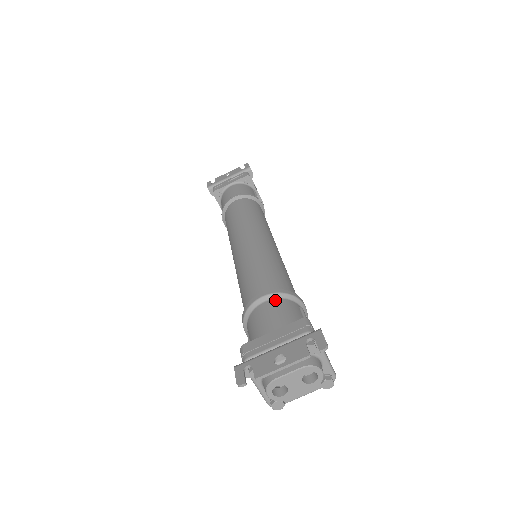
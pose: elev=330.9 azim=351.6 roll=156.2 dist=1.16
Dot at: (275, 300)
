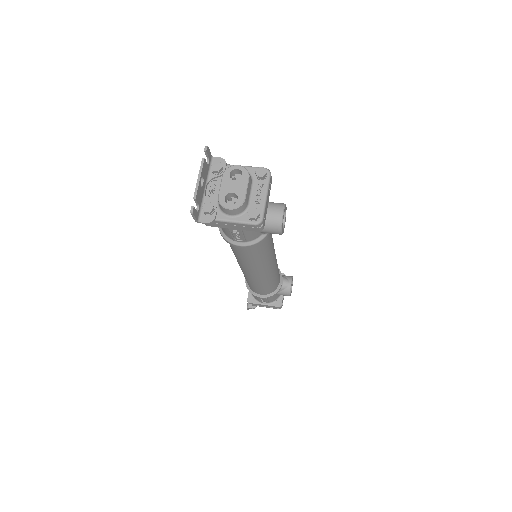
Dot at: occluded
